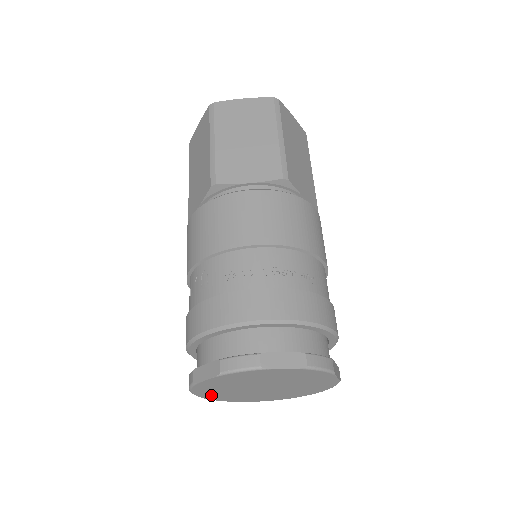
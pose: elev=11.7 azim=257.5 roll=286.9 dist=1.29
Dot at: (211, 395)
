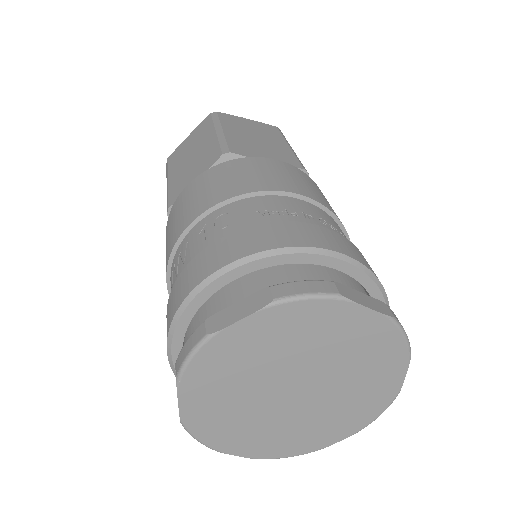
Dot at: (200, 404)
